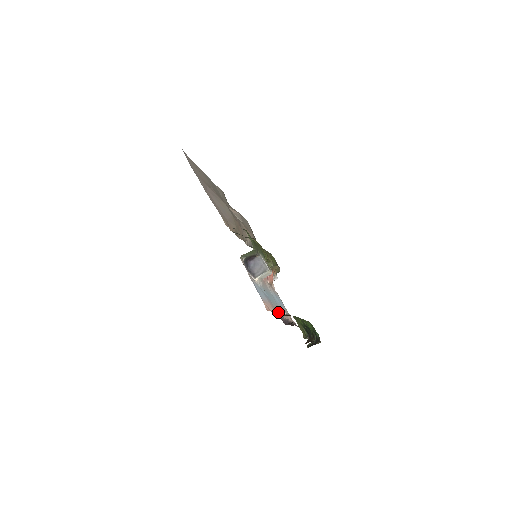
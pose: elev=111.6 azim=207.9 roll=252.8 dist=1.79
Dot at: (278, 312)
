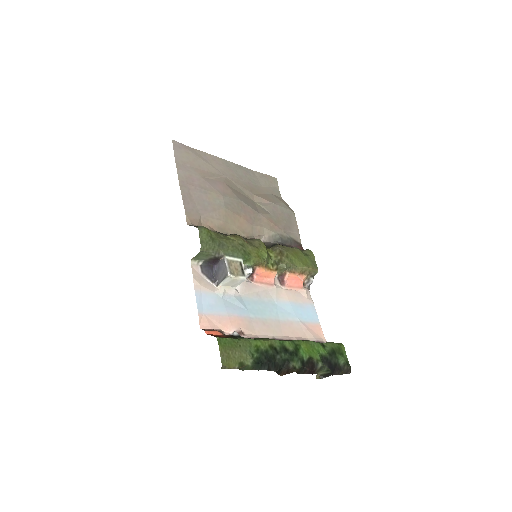
Dot at: (259, 329)
